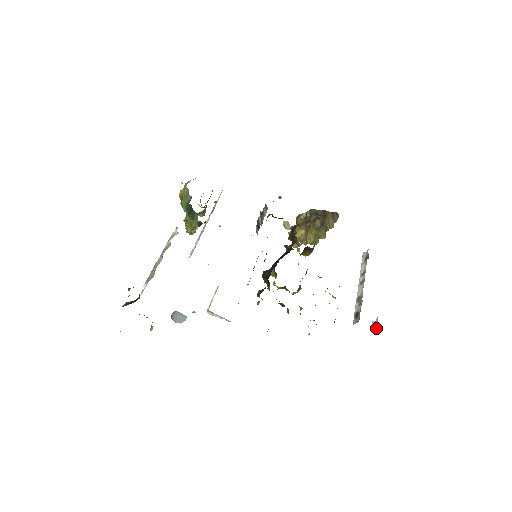
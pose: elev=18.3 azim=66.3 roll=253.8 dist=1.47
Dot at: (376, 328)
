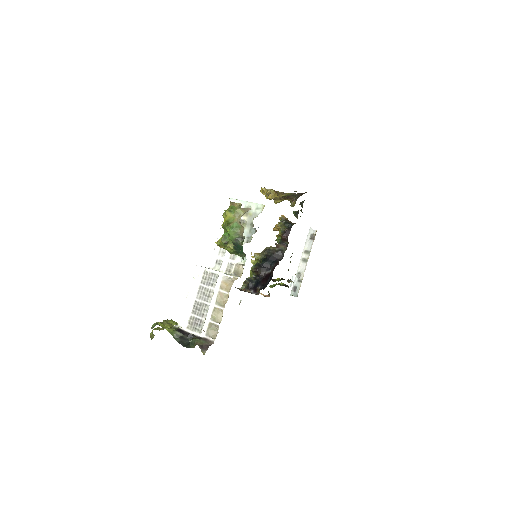
Dot at: occluded
